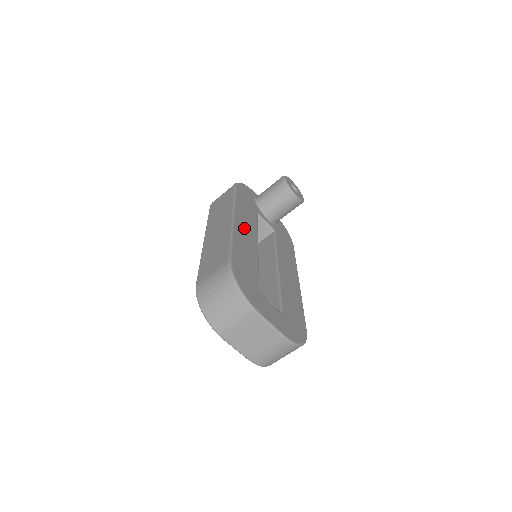
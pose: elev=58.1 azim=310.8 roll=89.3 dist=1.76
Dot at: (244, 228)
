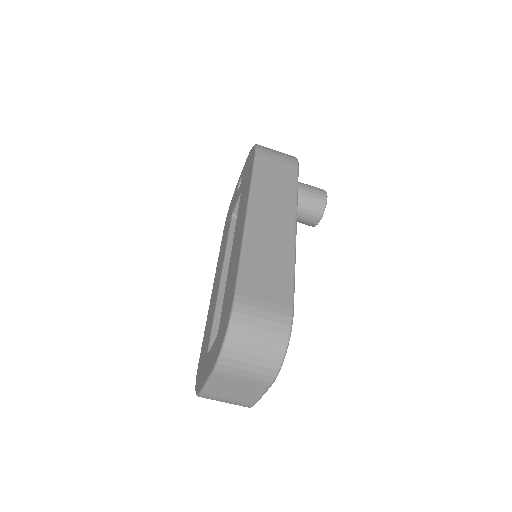
Dot at: occluded
